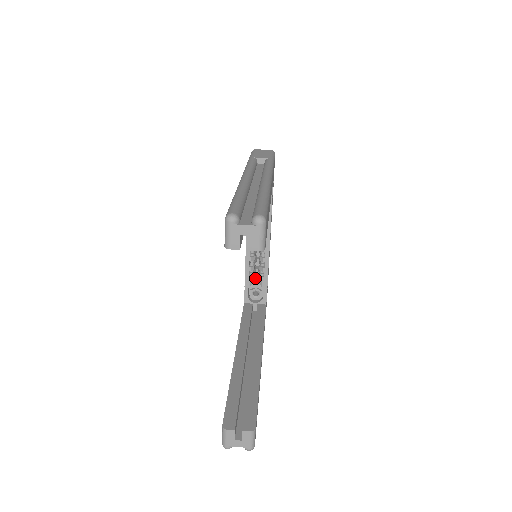
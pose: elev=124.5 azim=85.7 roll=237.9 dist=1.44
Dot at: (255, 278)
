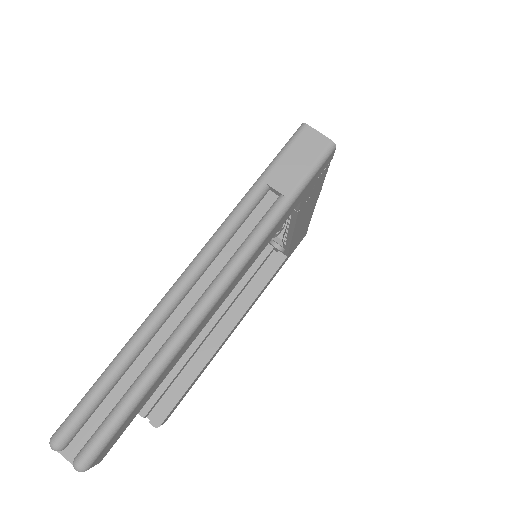
Dot at: occluded
